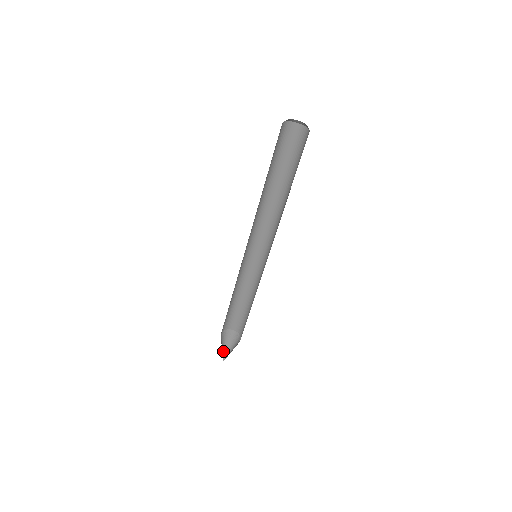
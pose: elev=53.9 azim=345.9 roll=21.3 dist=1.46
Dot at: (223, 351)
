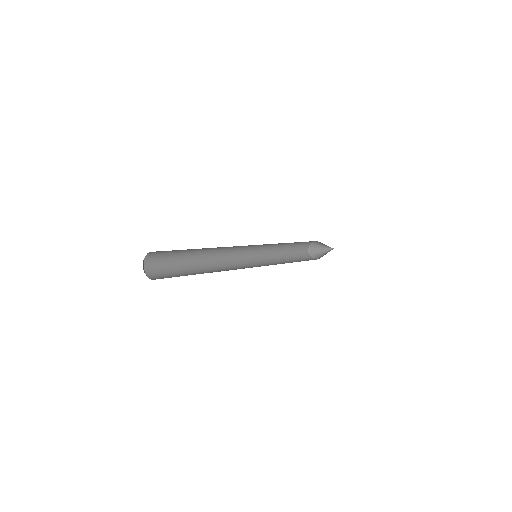
Dot at: (326, 247)
